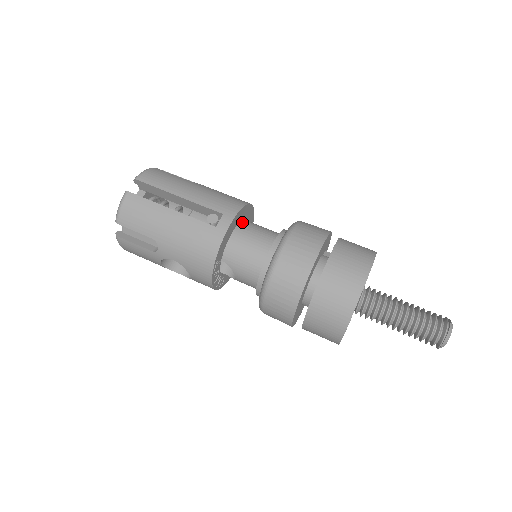
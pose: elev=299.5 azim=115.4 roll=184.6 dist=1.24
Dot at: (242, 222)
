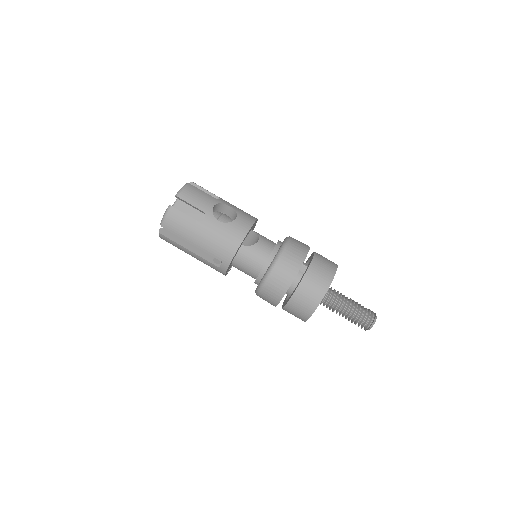
Dot at: (239, 252)
